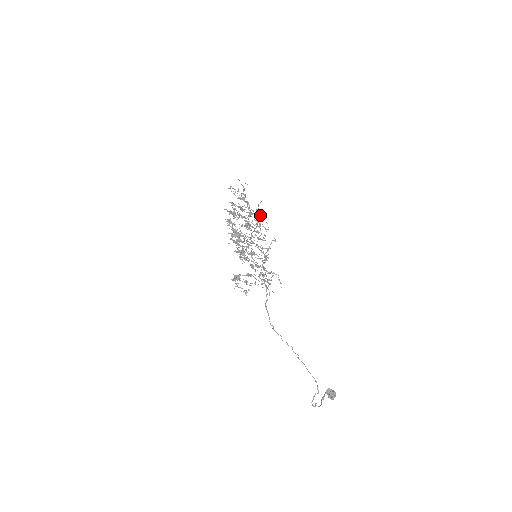
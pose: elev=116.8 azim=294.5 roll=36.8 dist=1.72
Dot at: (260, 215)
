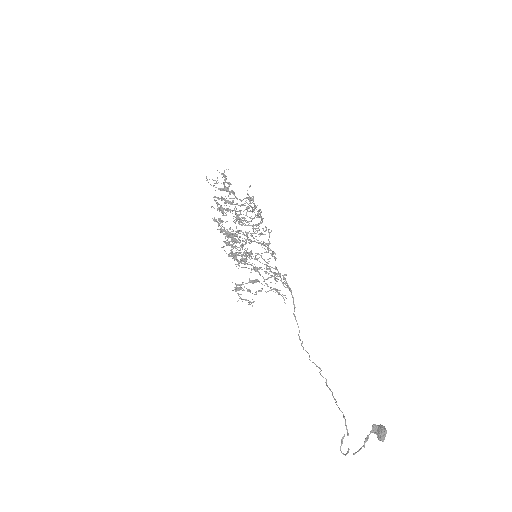
Dot at: (253, 203)
